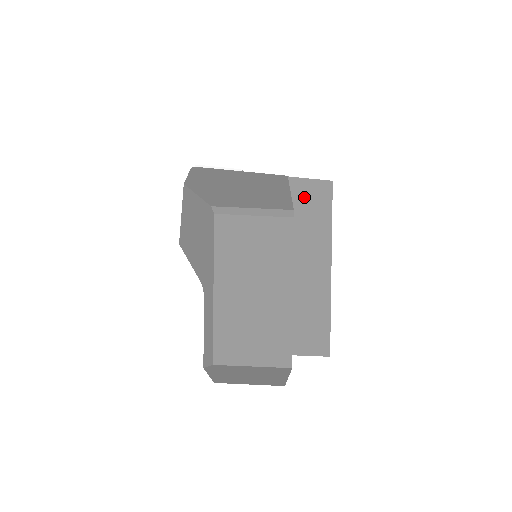
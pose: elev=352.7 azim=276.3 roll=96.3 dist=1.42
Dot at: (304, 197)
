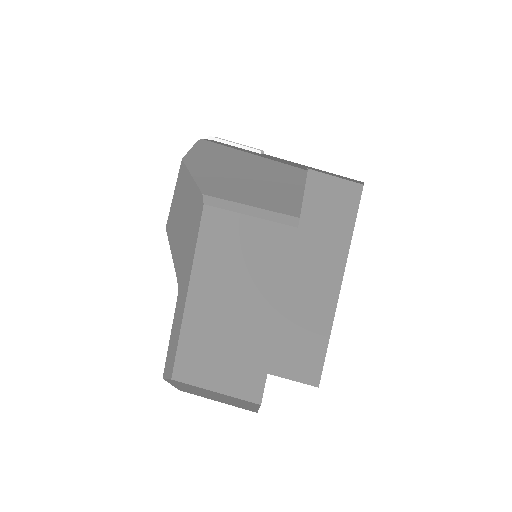
Dot at: (326, 198)
